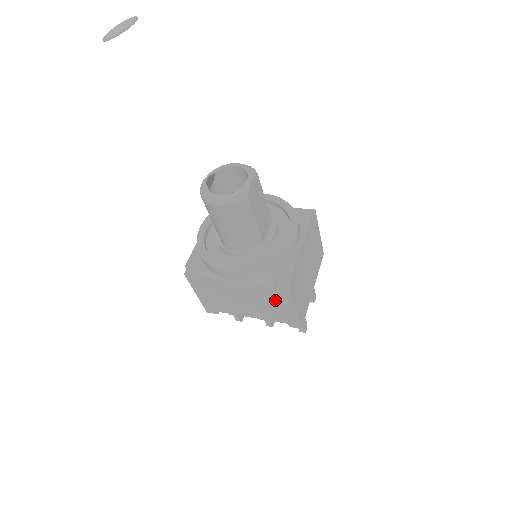
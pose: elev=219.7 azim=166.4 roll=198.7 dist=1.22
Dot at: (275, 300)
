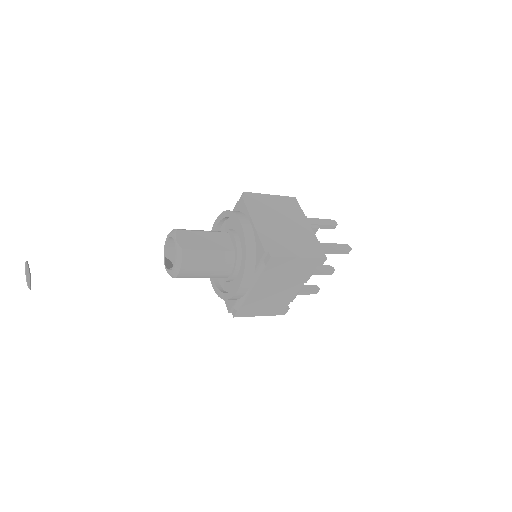
Dot at: (283, 269)
